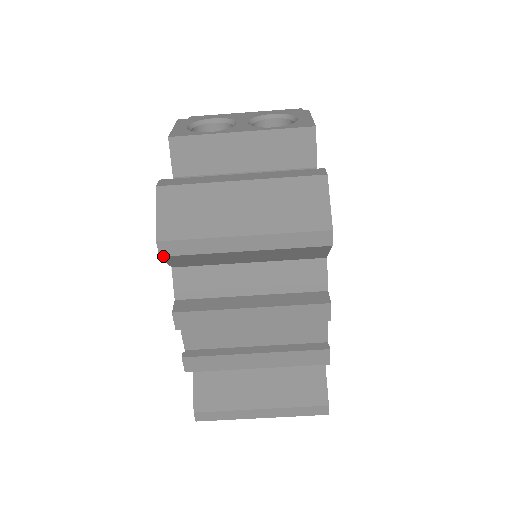
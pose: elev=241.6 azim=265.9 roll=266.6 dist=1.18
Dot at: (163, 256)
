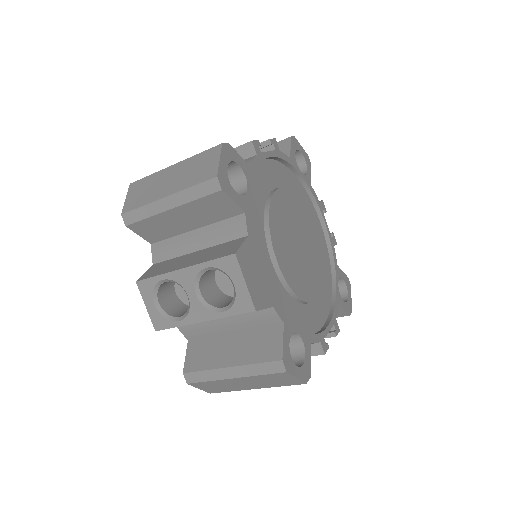
Dot at: occluded
